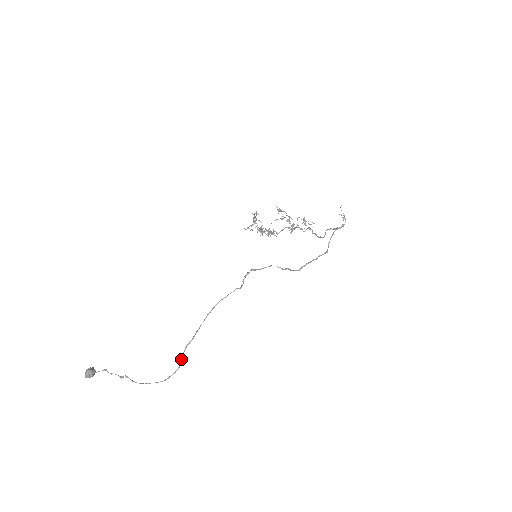
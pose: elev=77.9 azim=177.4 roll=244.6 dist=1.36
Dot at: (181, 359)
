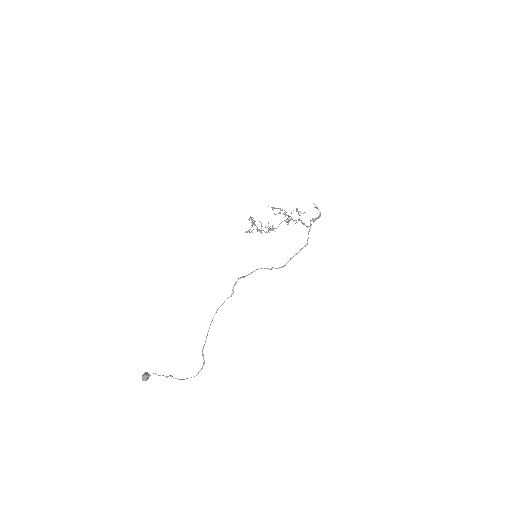
Dot at: (203, 358)
